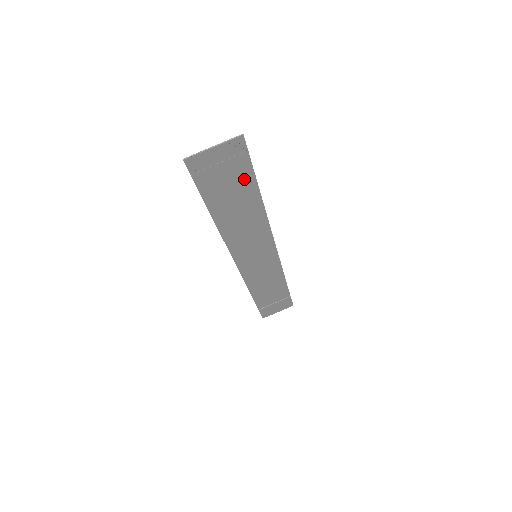
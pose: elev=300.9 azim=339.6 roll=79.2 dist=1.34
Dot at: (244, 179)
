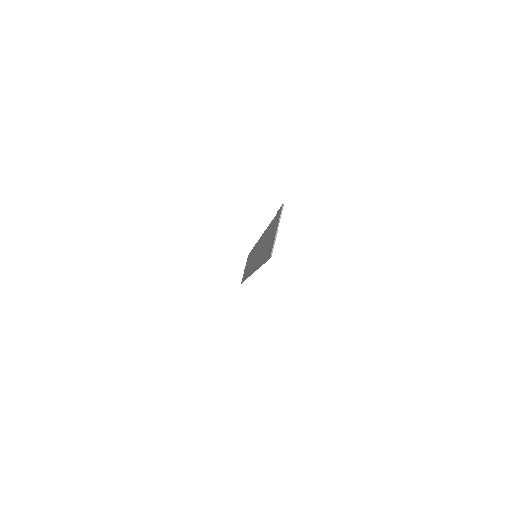
Dot at: (273, 225)
